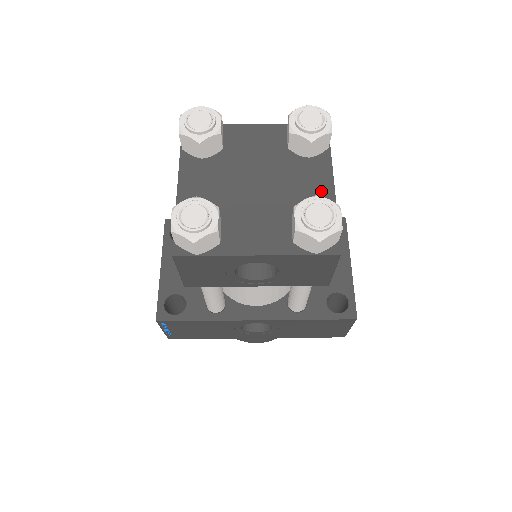
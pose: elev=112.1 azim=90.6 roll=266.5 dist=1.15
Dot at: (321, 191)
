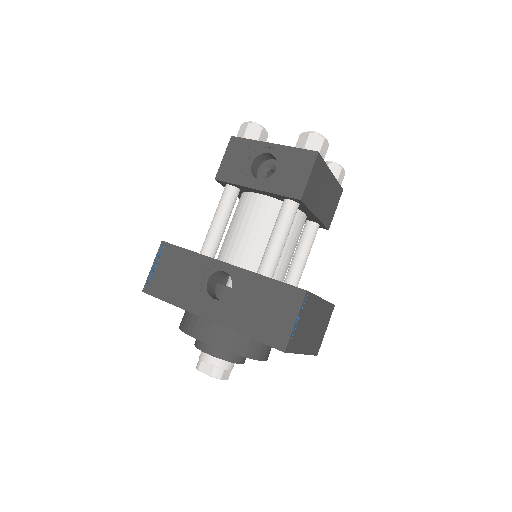
Dot at: occluded
